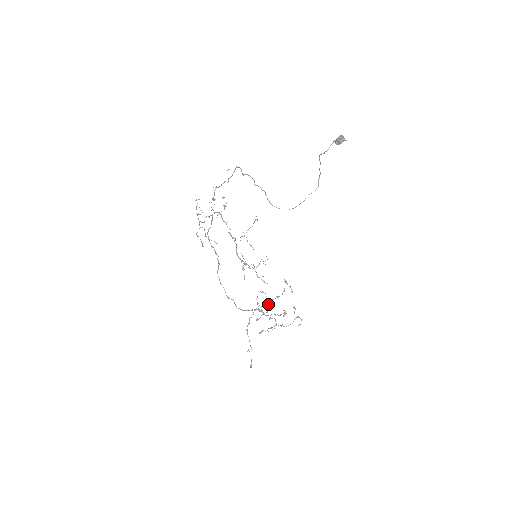
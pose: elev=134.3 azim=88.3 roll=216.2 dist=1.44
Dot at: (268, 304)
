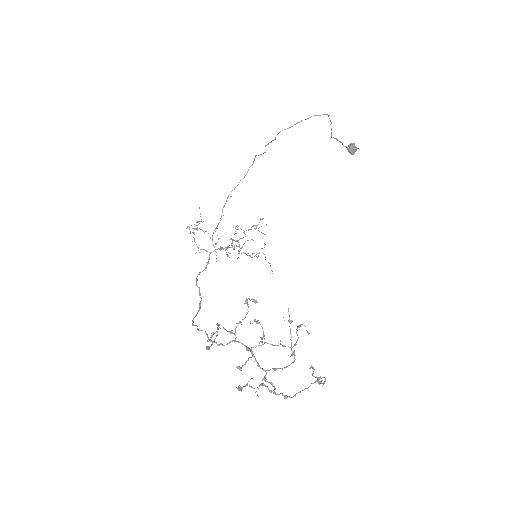
Dot at: (264, 335)
